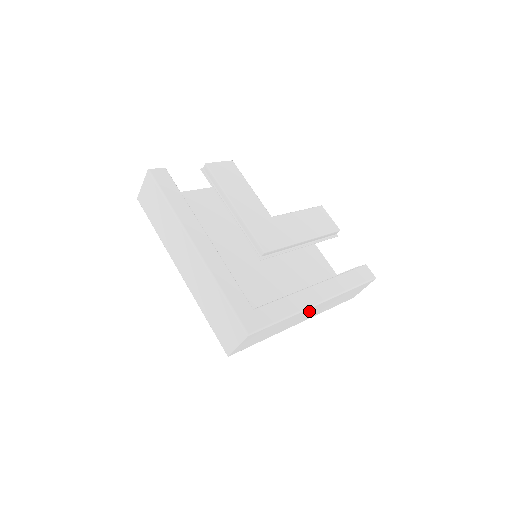
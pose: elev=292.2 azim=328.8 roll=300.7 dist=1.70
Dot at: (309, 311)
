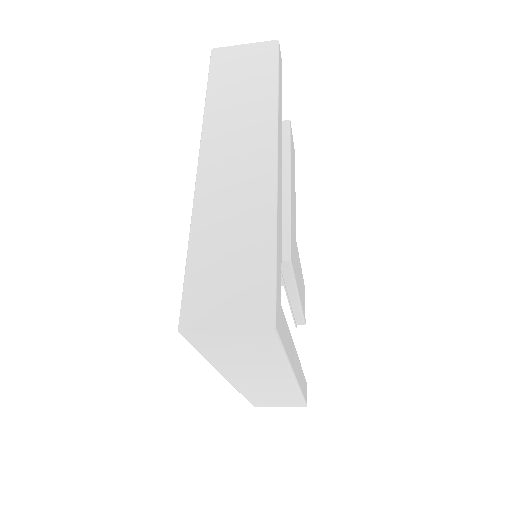
Dot at: (275, 376)
